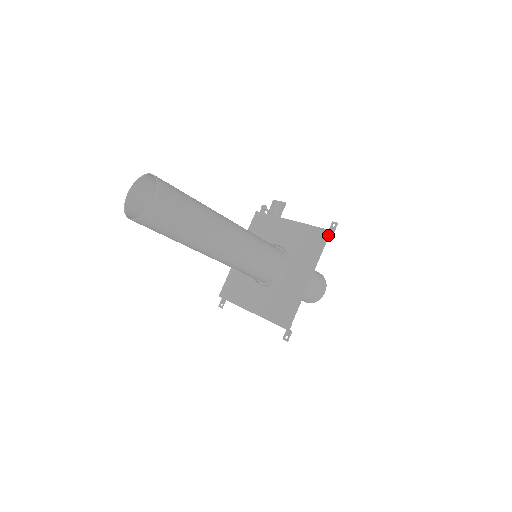
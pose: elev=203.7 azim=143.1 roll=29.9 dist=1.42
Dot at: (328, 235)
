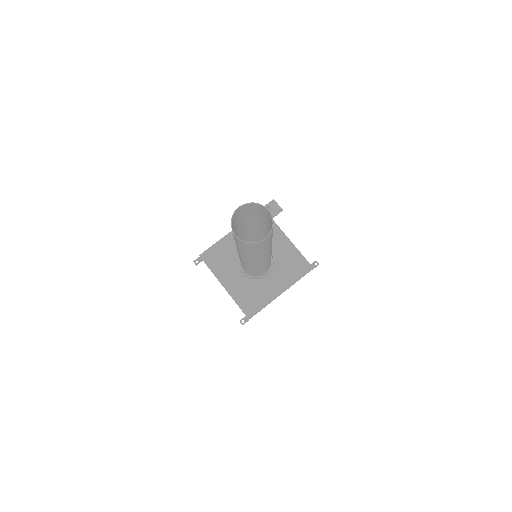
Dot at: (310, 270)
